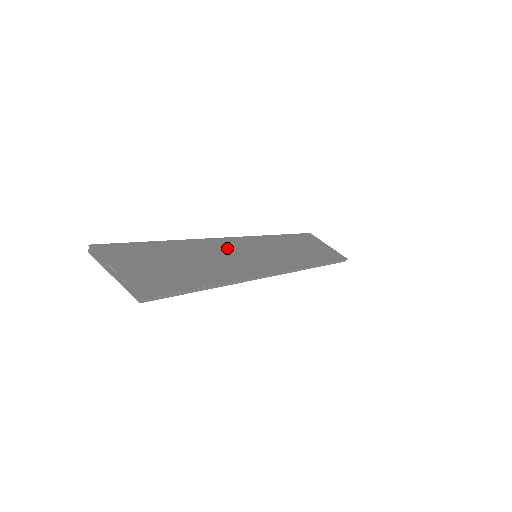
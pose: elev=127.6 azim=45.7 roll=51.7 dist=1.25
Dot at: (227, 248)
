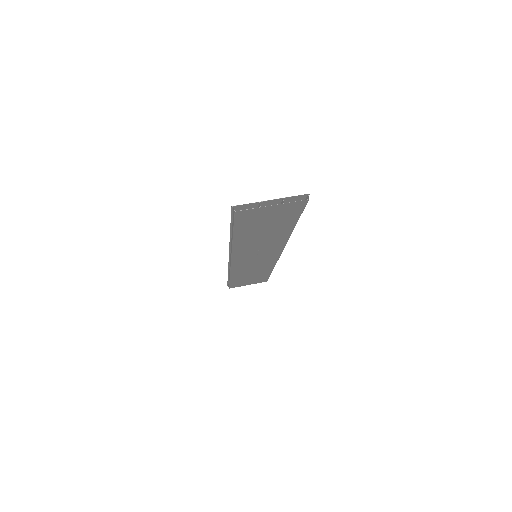
Dot at: occluded
